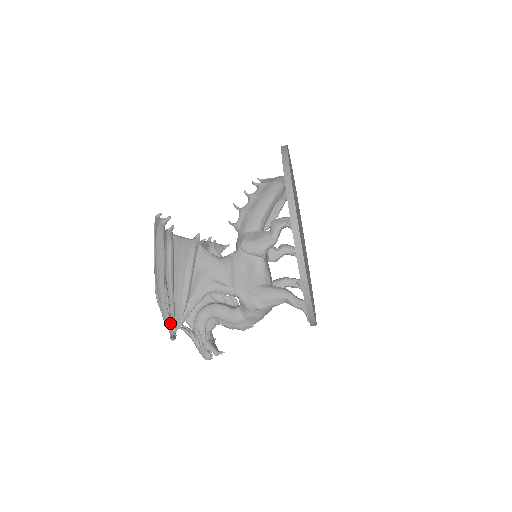
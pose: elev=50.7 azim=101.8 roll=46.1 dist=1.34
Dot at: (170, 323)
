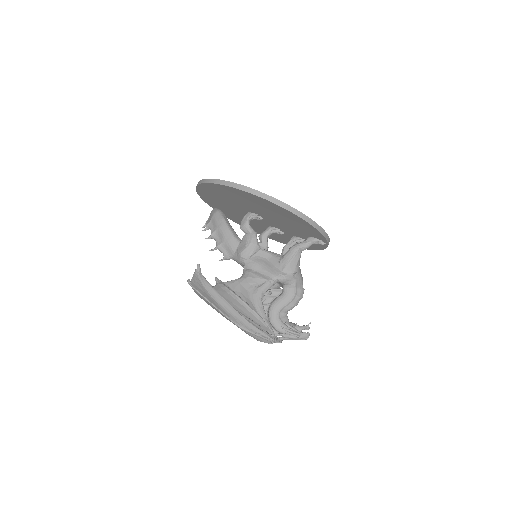
Dot at: (266, 334)
